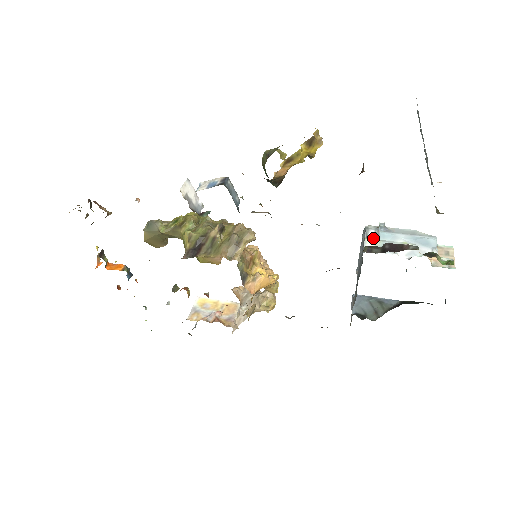
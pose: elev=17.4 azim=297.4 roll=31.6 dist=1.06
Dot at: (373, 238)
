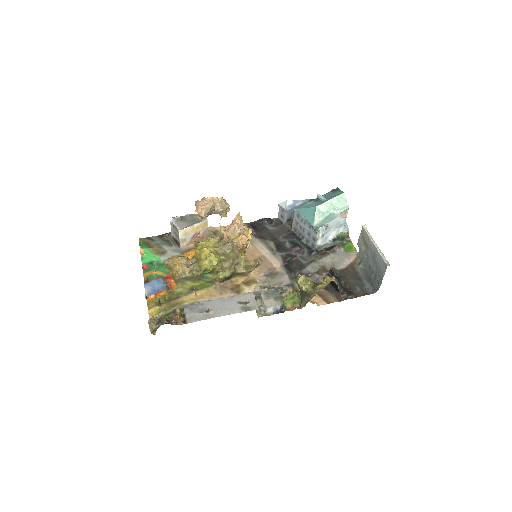
Dot at: (321, 237)
